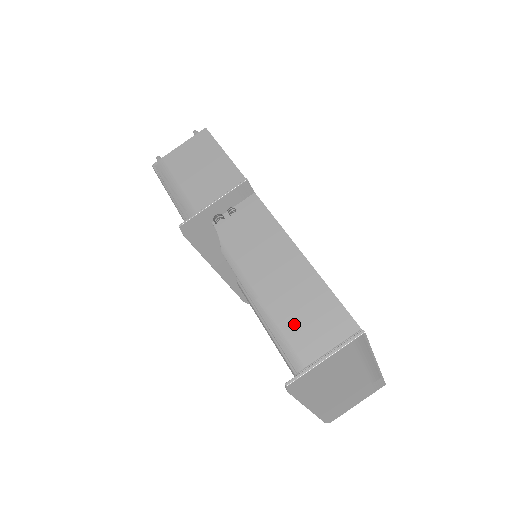
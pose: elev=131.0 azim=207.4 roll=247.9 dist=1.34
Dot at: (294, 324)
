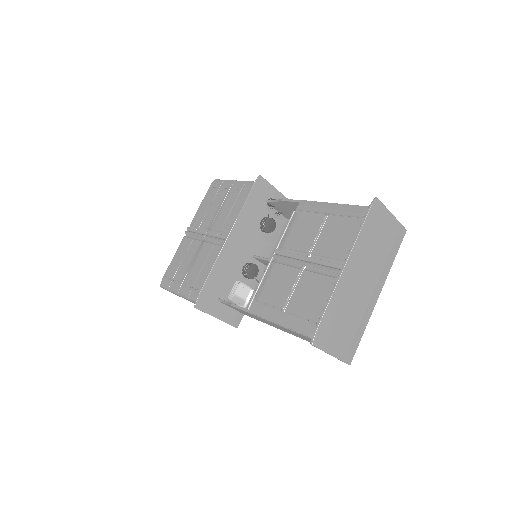
Dot at: occluded
